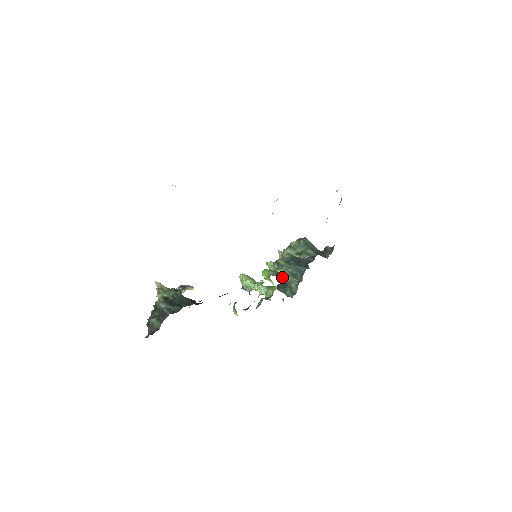
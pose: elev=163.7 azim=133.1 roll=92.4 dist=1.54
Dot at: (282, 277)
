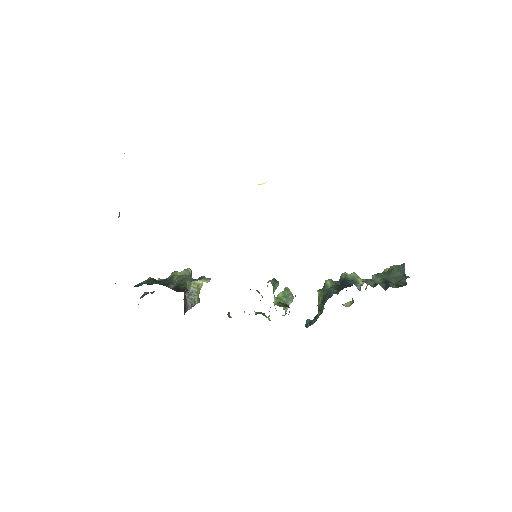
Dot at: occluded
